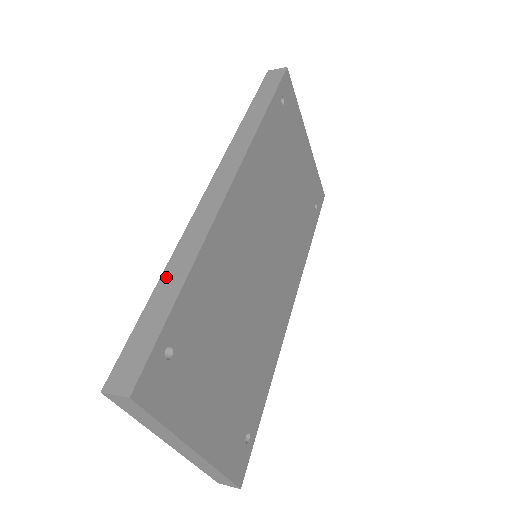
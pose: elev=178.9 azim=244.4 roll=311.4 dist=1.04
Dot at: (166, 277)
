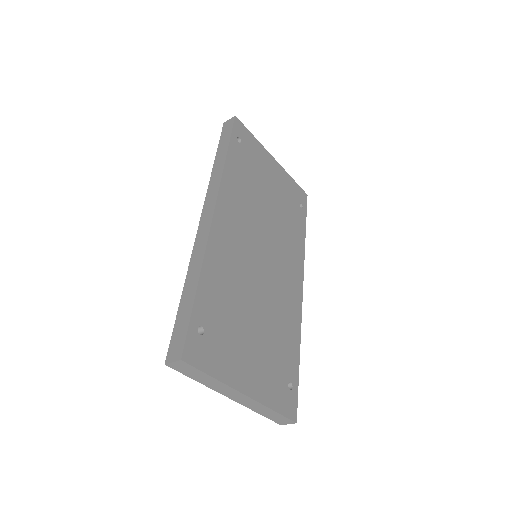
Dot at: (187, 285)
